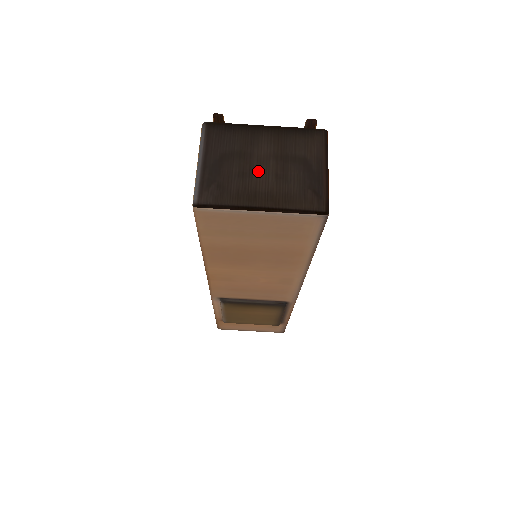
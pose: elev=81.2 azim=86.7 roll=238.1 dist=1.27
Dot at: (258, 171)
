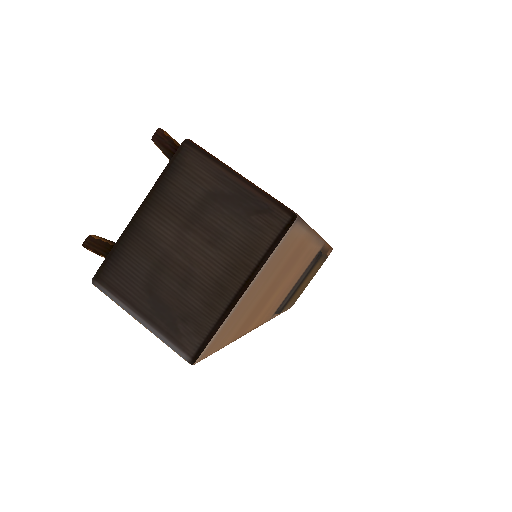
Dot at: (191, 261)
